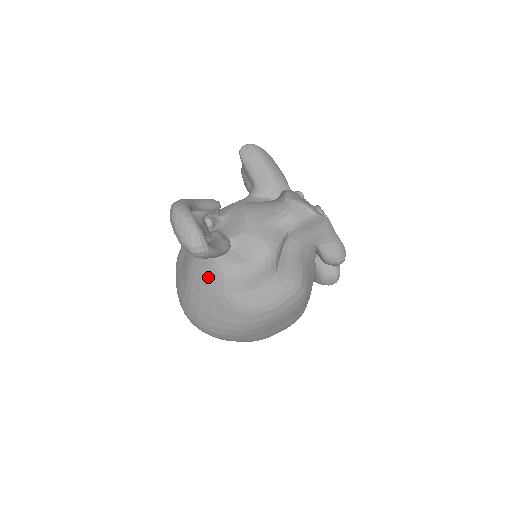
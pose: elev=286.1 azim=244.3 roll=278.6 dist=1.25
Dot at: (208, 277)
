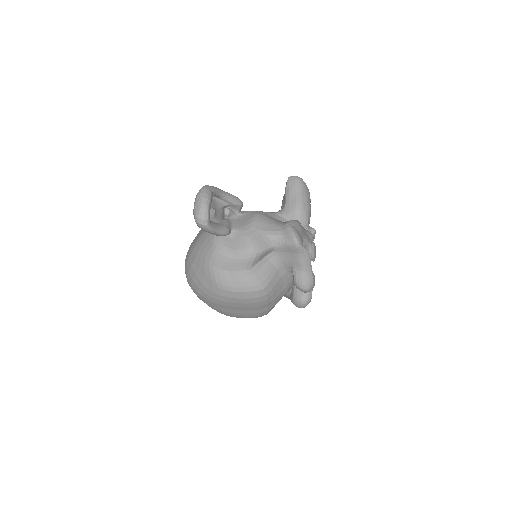
Dot at: (205, 247)
